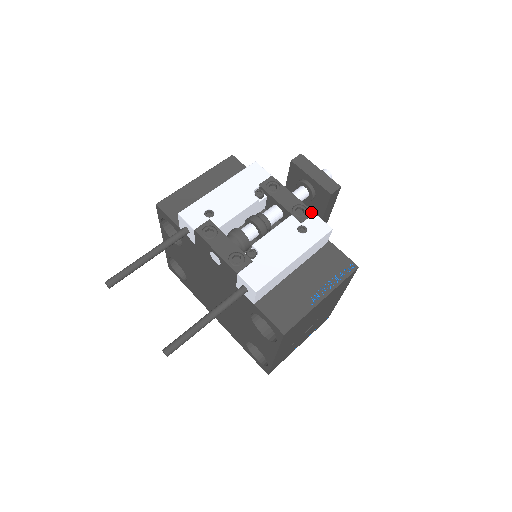
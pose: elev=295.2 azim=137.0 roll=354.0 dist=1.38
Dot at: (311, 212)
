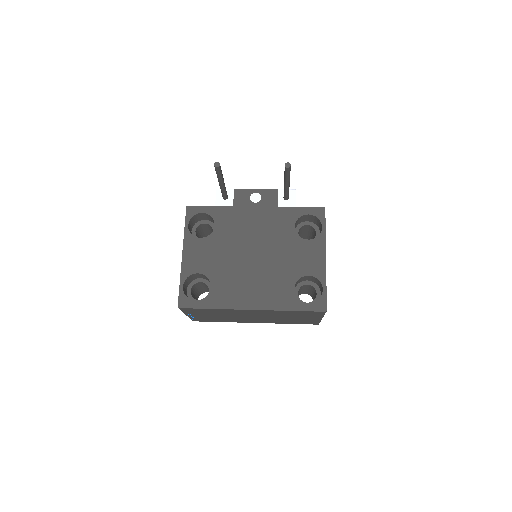
Dot at: occluded
